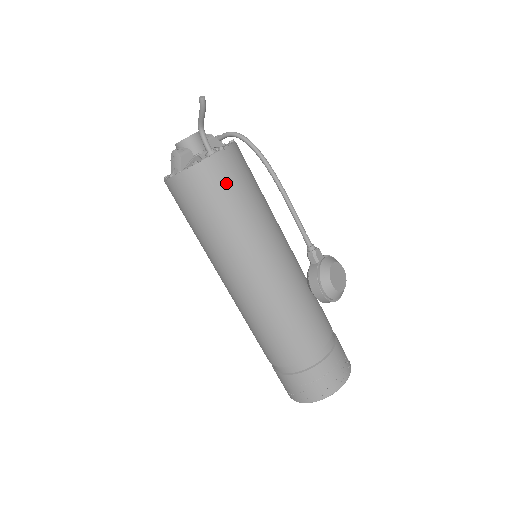
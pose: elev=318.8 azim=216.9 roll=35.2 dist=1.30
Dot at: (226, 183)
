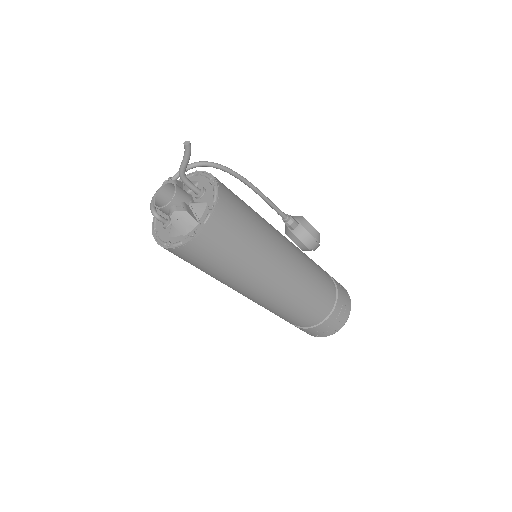
Dot at: (237, 207)
